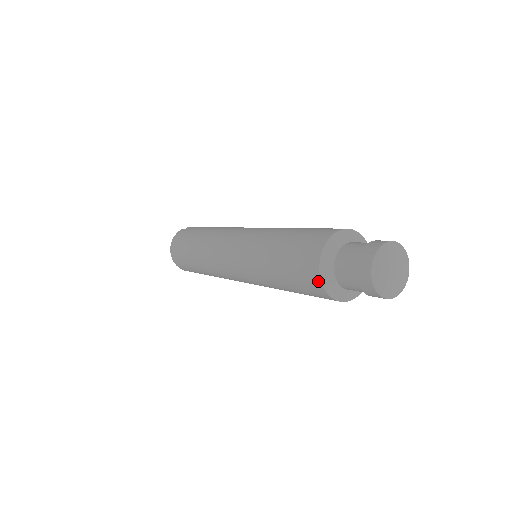
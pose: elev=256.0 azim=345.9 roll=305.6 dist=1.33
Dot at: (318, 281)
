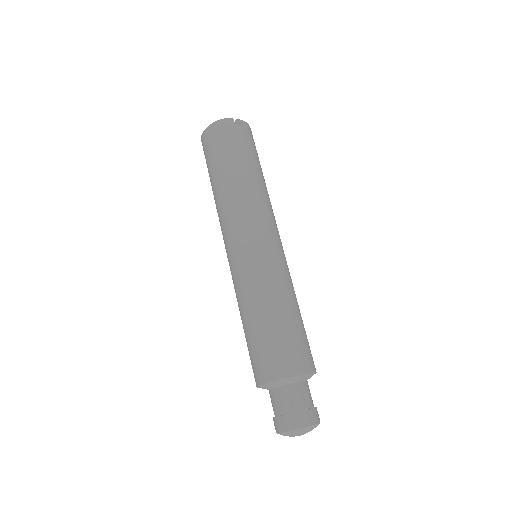
Dot at: (258, 382)
